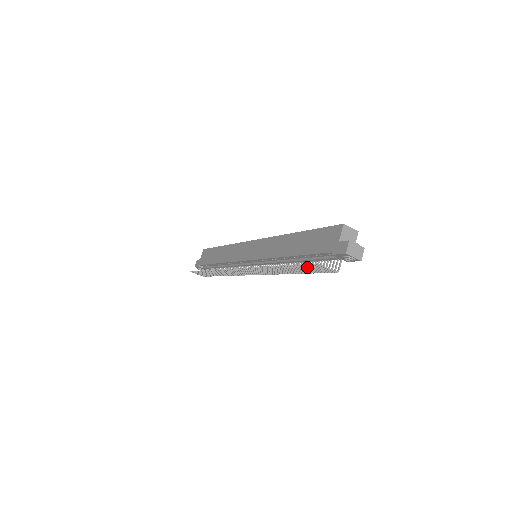
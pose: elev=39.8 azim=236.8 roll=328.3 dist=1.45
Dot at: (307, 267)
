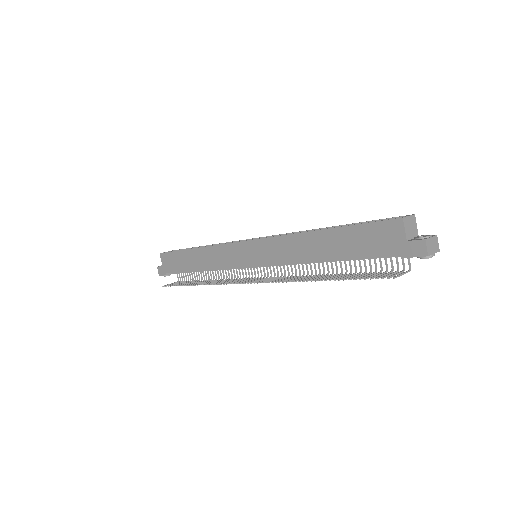
Dot at: (370, 277)
